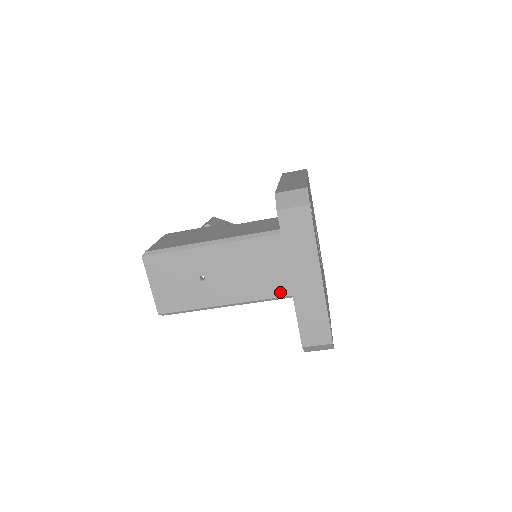
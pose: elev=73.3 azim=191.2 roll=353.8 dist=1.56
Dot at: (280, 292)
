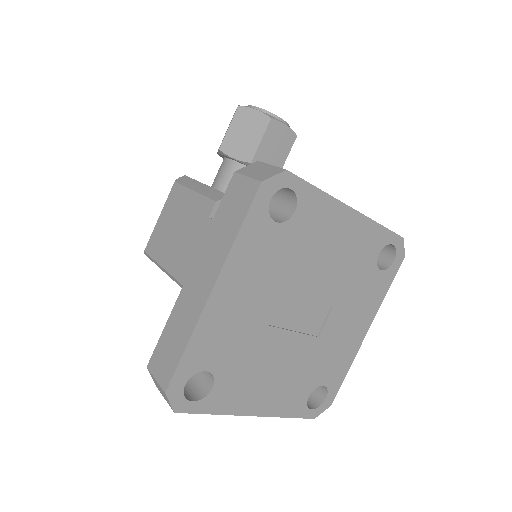
Dot at: occluded
